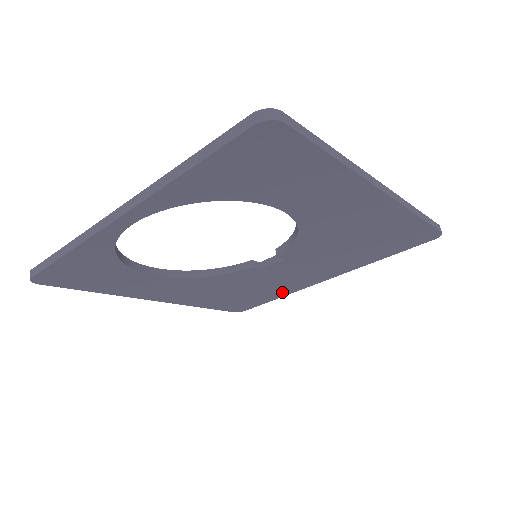
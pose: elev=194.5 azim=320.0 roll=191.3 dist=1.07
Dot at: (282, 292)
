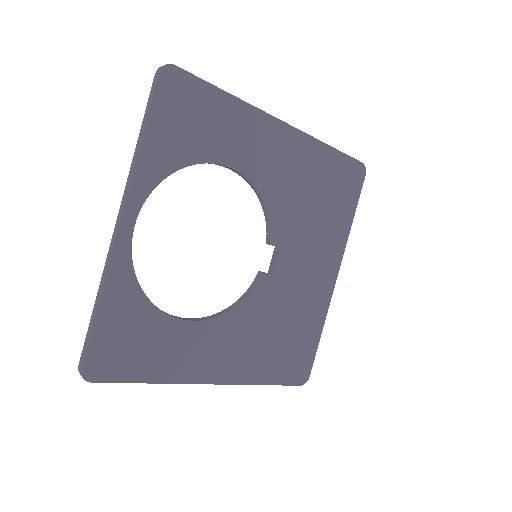
Dot at: (317, 318)
